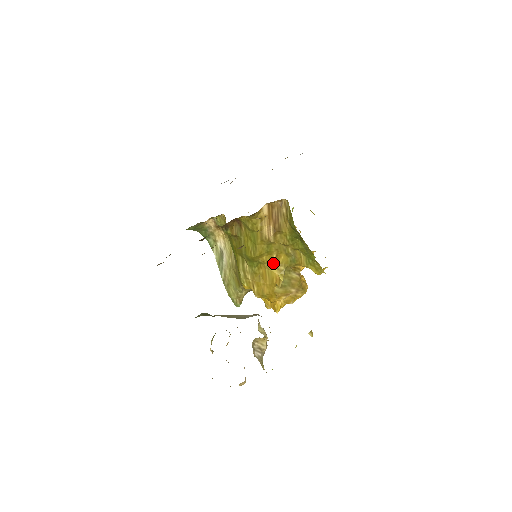
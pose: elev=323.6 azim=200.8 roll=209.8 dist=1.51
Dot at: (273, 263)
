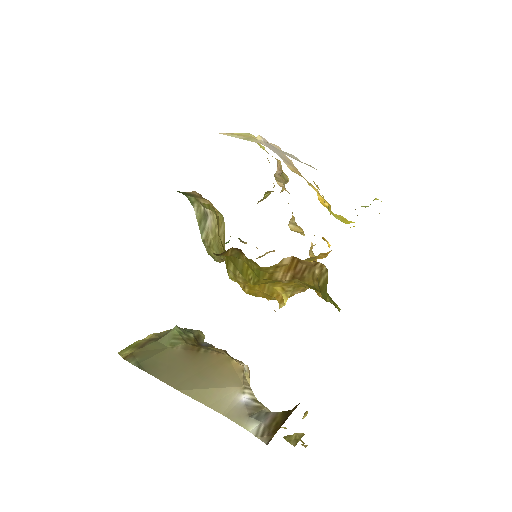
Dot at: (278, 284)
